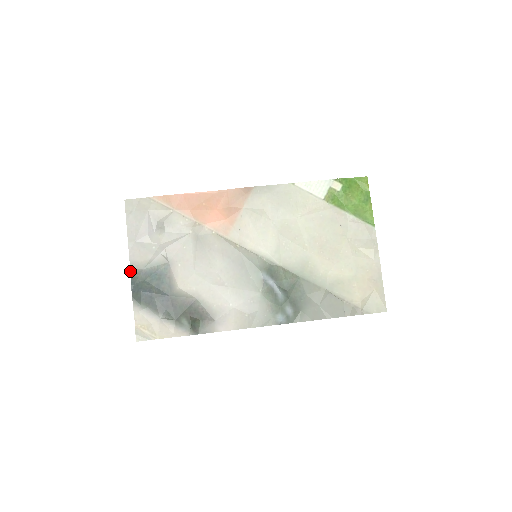
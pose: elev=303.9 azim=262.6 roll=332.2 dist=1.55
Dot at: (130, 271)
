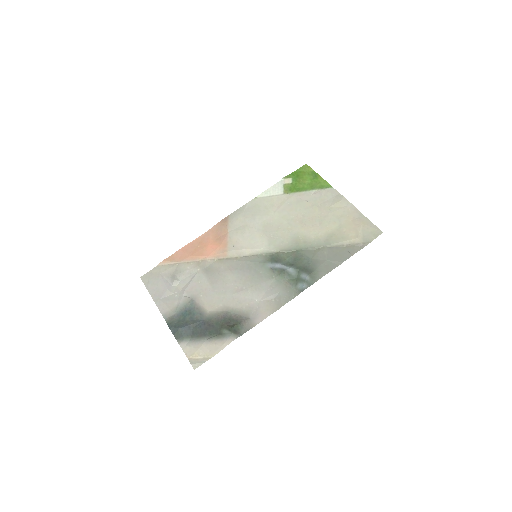
Dot at: occluded
